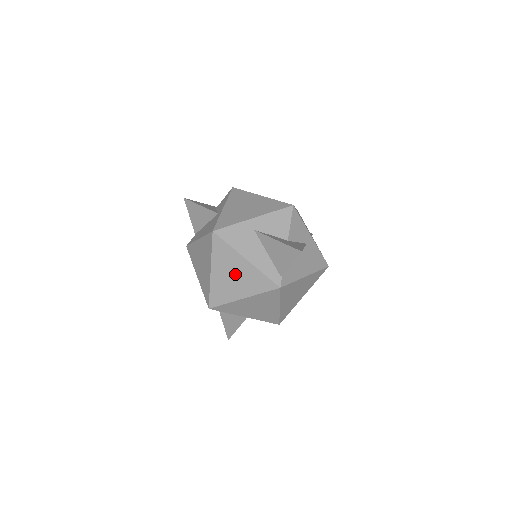
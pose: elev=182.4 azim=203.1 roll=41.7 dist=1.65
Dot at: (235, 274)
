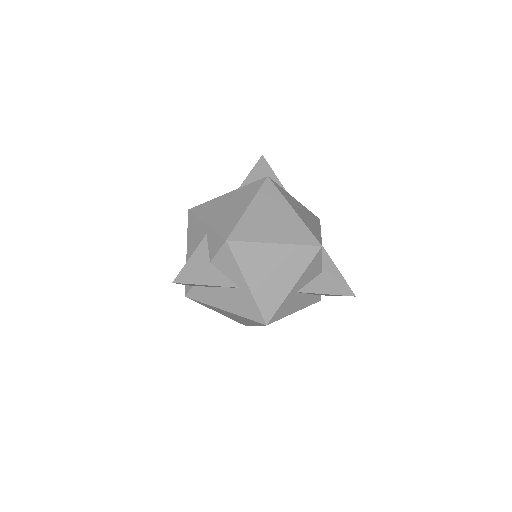
Dot at: occluded
